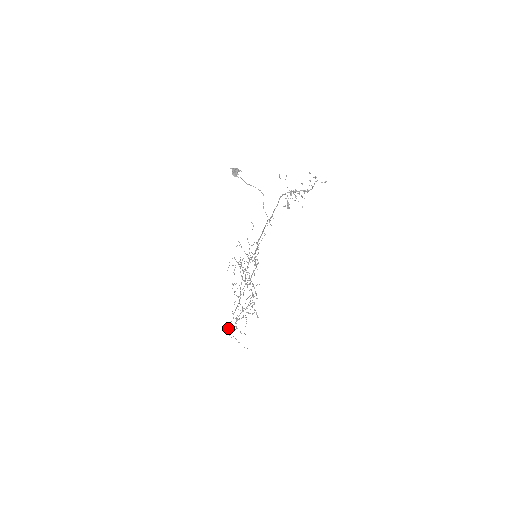
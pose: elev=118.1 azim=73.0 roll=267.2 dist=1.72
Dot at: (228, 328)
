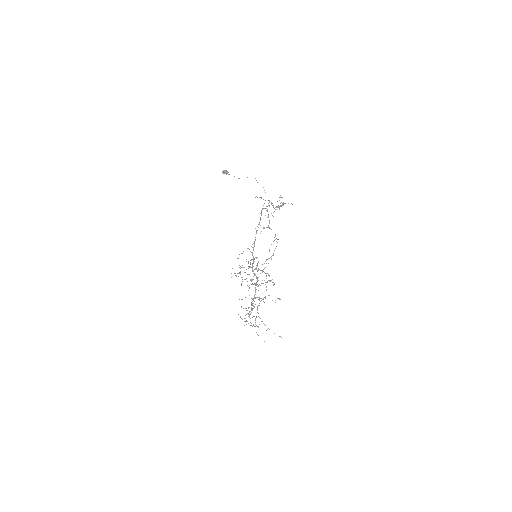
Dot at: (257, 271)
